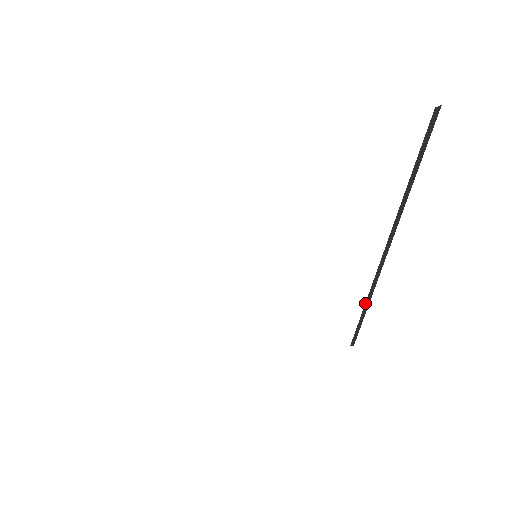
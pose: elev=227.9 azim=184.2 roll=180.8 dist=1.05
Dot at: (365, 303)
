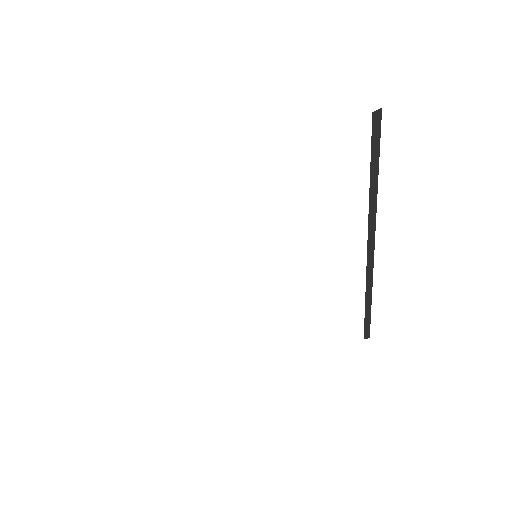
Dot at: (365, 297)
